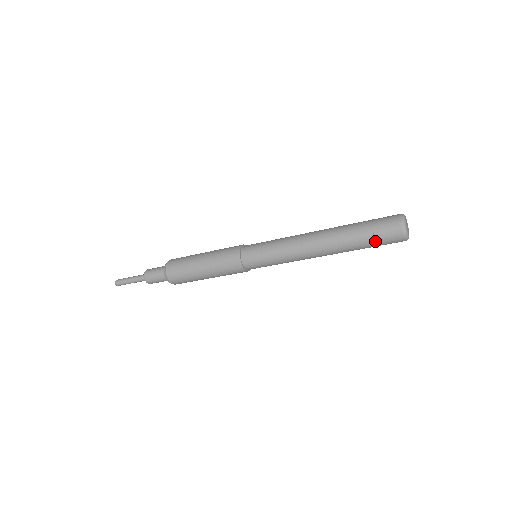
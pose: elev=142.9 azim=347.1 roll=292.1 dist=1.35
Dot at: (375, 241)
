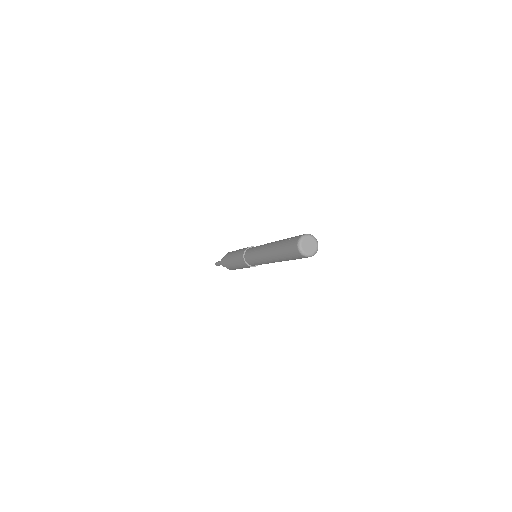
Dot at: (287, 251)
